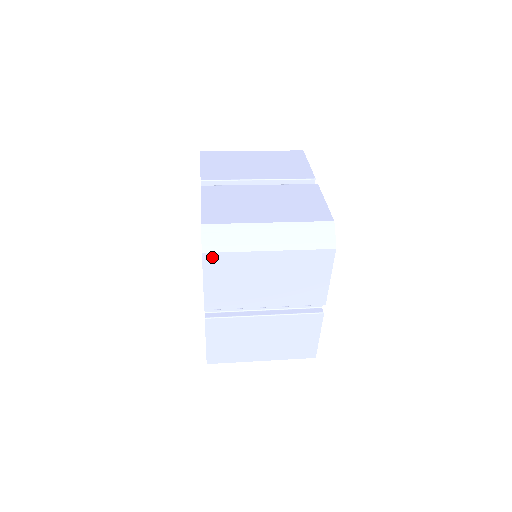
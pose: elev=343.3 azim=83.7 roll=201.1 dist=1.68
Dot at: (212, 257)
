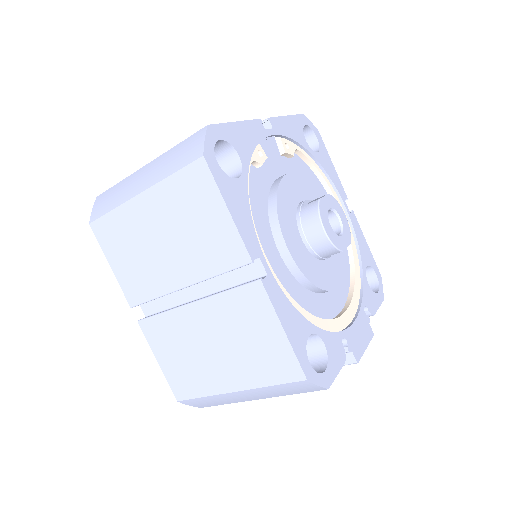
Dot at: (99, 226)
